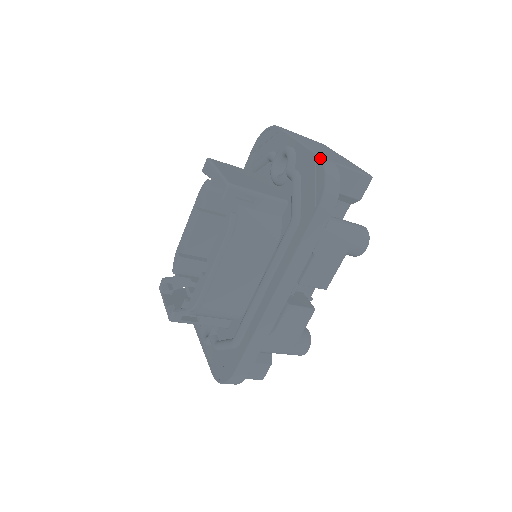
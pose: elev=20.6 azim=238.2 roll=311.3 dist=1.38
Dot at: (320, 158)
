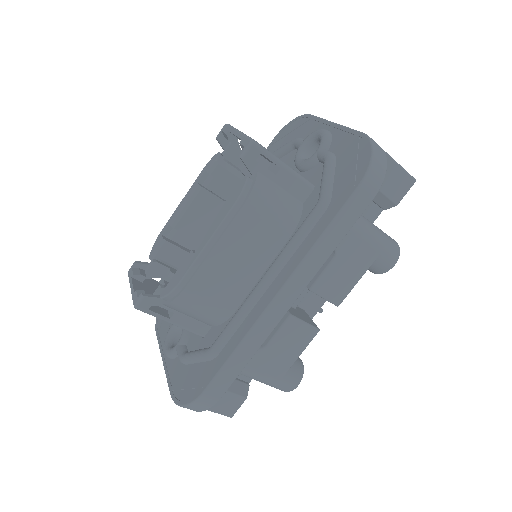
Dot at: (366, 135)
